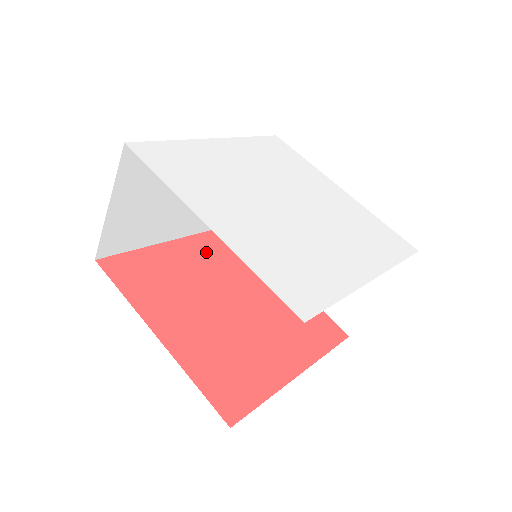
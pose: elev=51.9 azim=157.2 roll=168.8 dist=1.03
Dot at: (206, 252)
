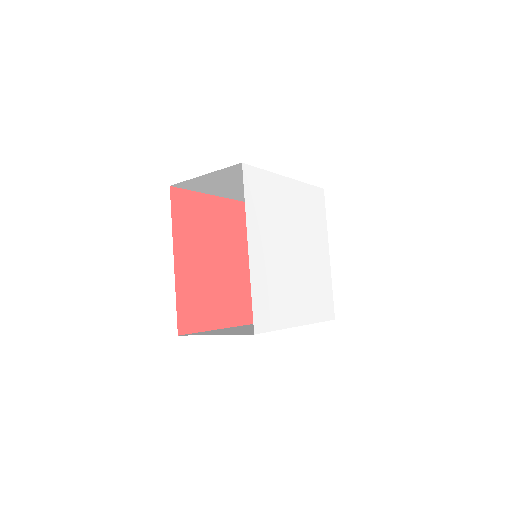
Dot at: (230, 217)
